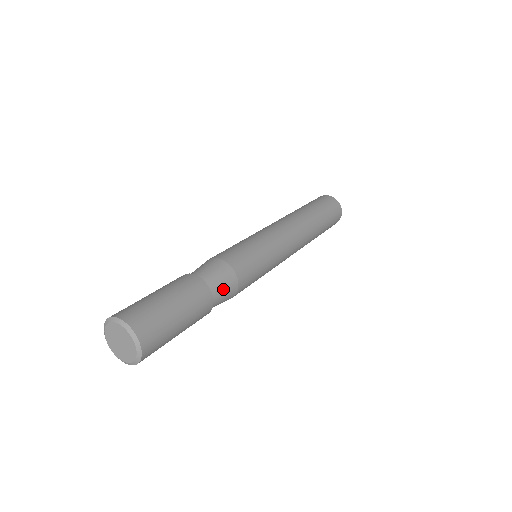
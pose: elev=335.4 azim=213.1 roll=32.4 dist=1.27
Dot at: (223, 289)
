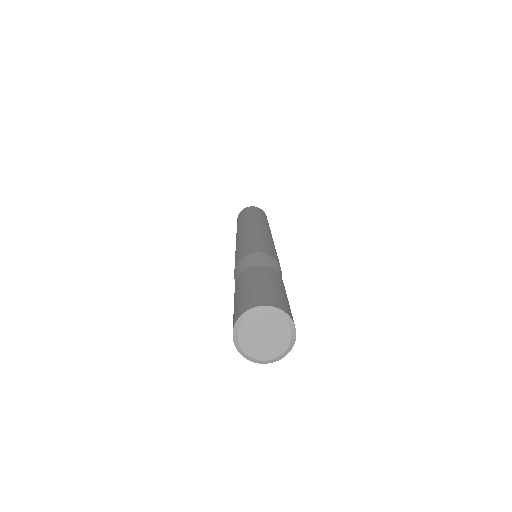
Dot at: occluded
